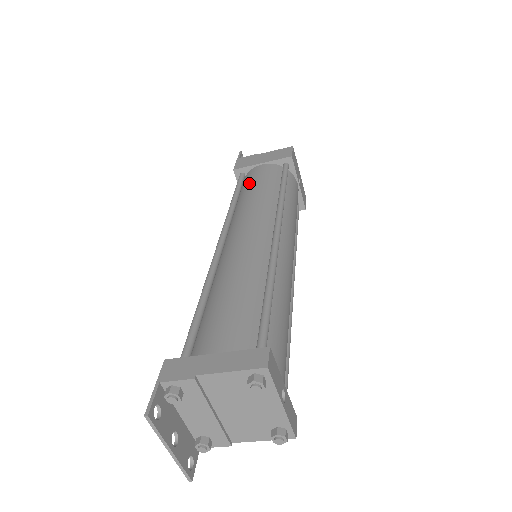
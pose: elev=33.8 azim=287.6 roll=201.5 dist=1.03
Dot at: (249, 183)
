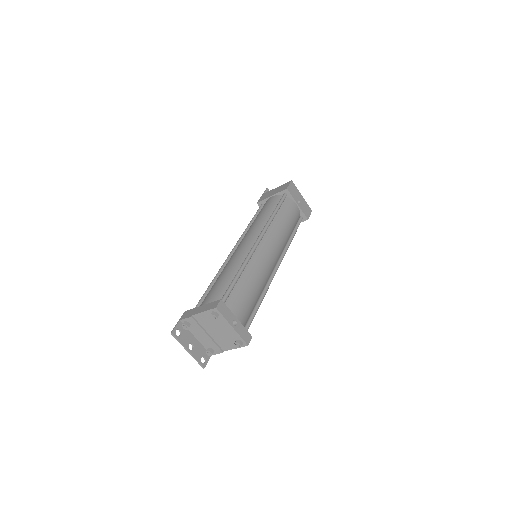
Dot at: (260, 211)
